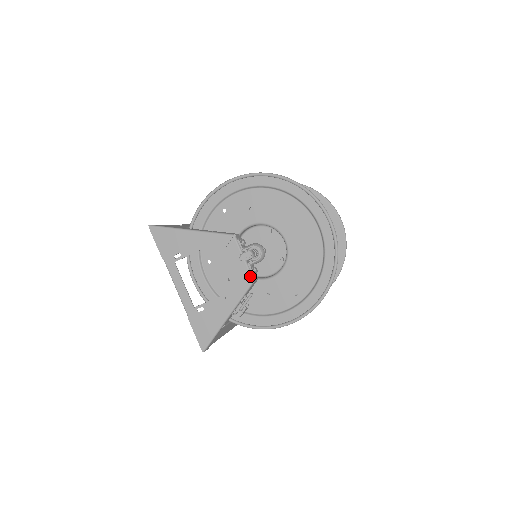
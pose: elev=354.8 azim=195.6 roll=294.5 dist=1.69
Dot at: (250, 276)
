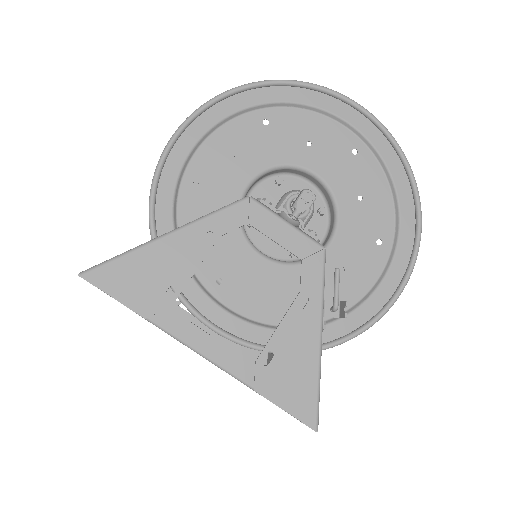
Dot at: (315, 244)
